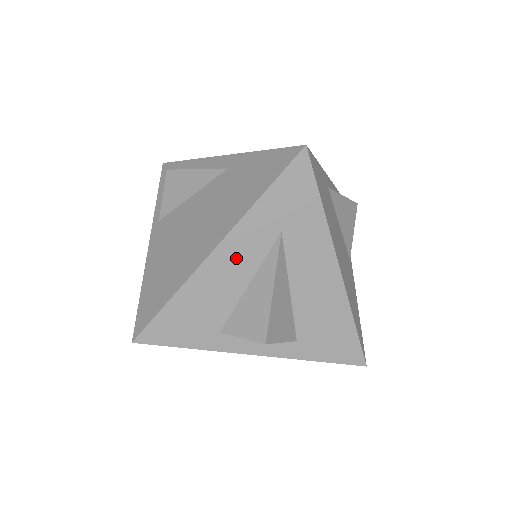
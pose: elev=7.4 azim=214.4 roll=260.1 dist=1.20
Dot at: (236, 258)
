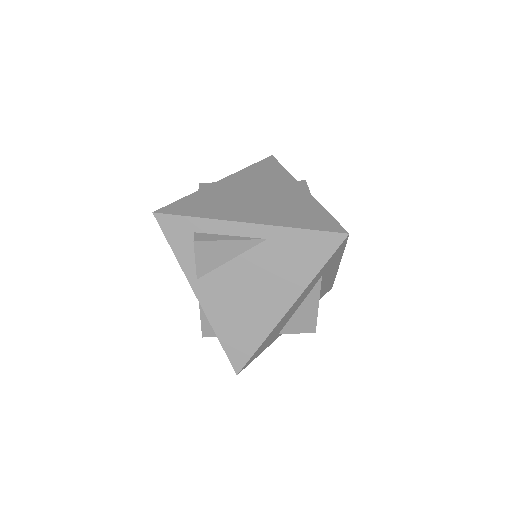
Dot at: (298, 303)
